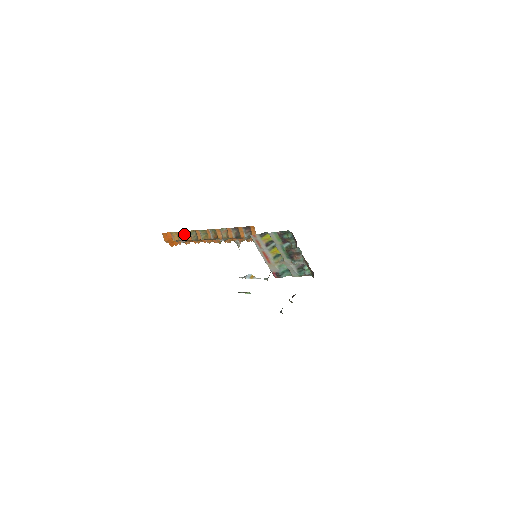
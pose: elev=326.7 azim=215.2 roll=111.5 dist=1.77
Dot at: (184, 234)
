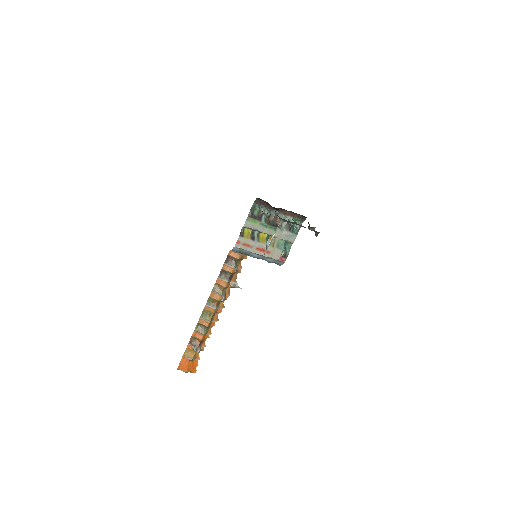
Dot at: (193, 341)
